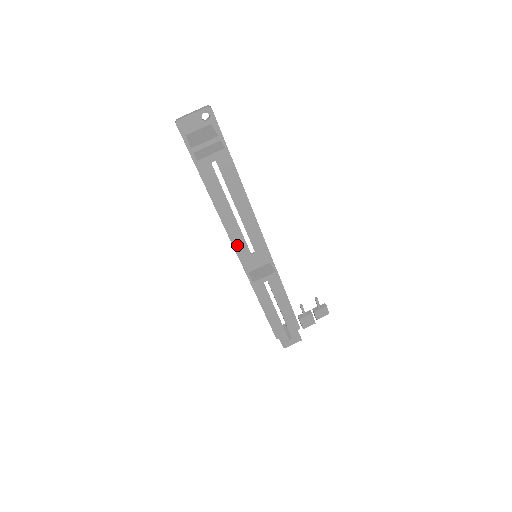
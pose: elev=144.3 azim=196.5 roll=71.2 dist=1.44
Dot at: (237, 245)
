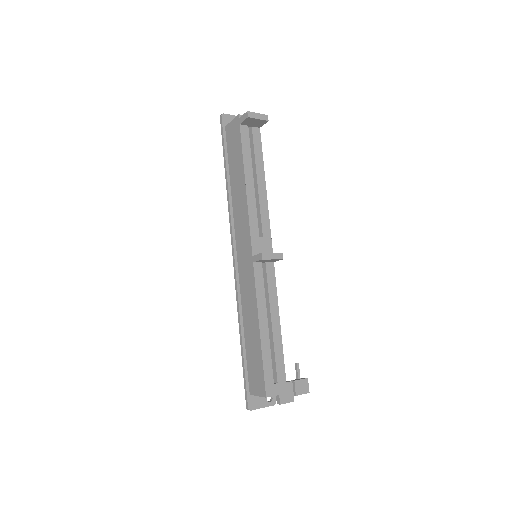
Dot at: (249, 218)
